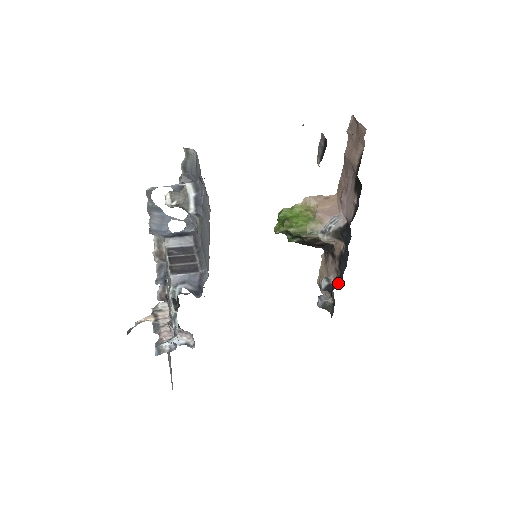
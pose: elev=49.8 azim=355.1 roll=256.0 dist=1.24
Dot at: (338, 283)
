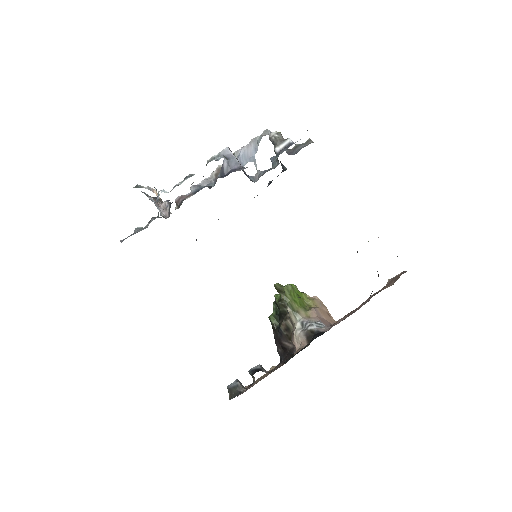
Dot at: (269, 372)
